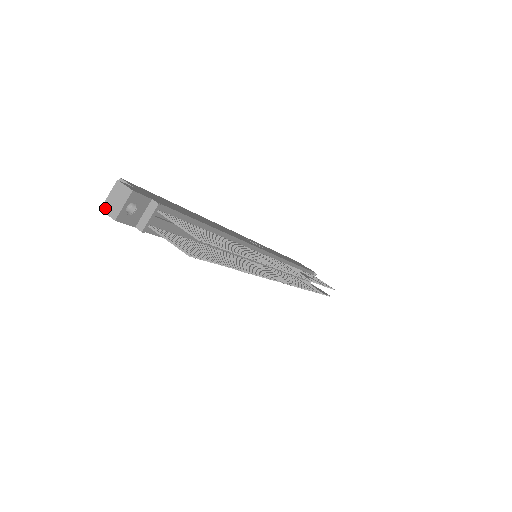
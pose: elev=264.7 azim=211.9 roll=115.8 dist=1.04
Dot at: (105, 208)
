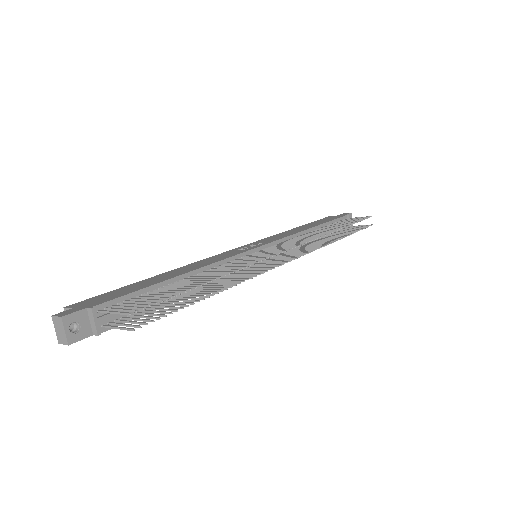
Dot at: (59, 341)
